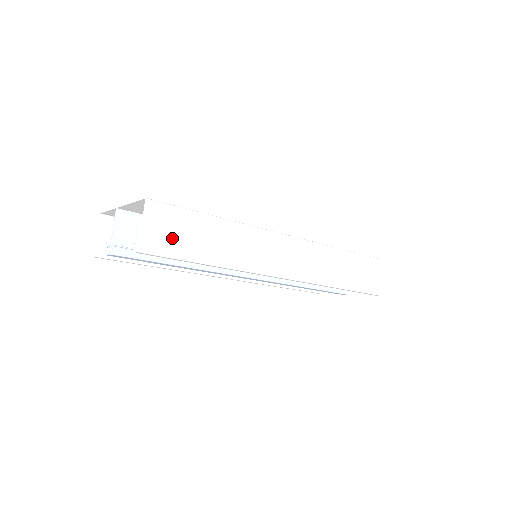
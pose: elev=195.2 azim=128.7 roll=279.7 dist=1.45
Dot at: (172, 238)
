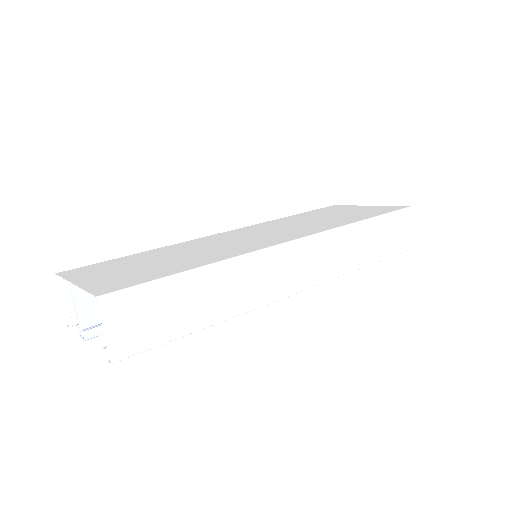
Dot at: (148, 325)
